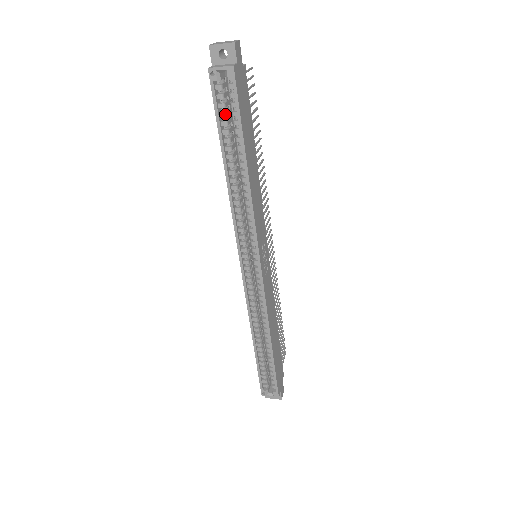
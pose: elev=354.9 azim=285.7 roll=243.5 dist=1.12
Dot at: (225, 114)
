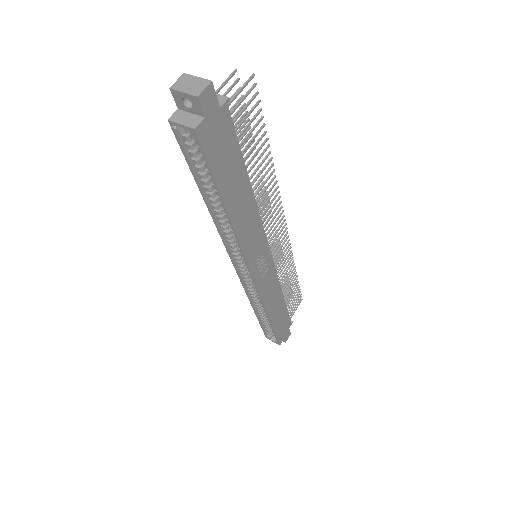
Dot at: (198, 162)
